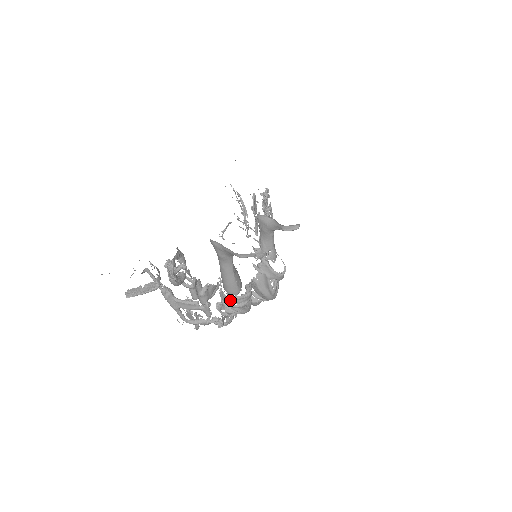
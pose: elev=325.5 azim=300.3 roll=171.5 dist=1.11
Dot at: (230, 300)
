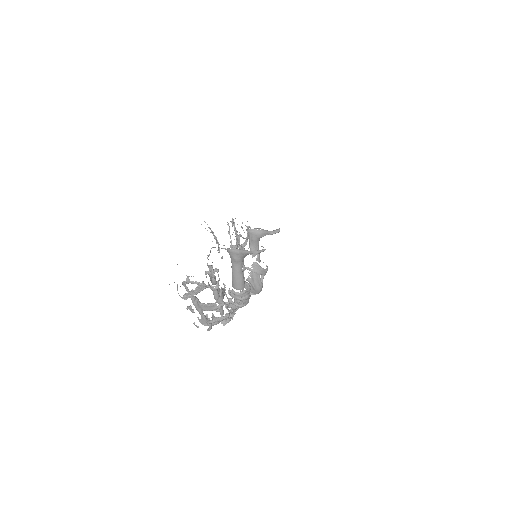
Dot at: (240, 294)
